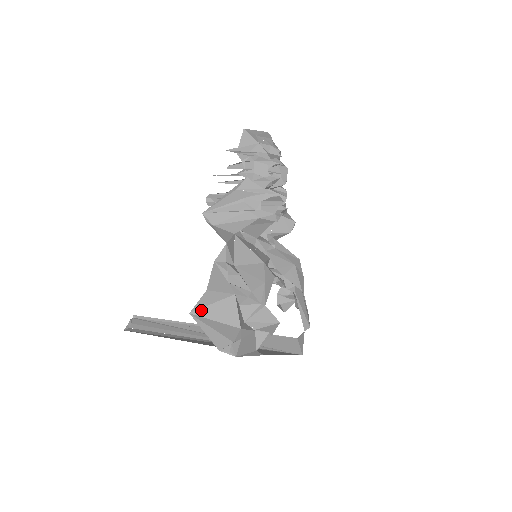
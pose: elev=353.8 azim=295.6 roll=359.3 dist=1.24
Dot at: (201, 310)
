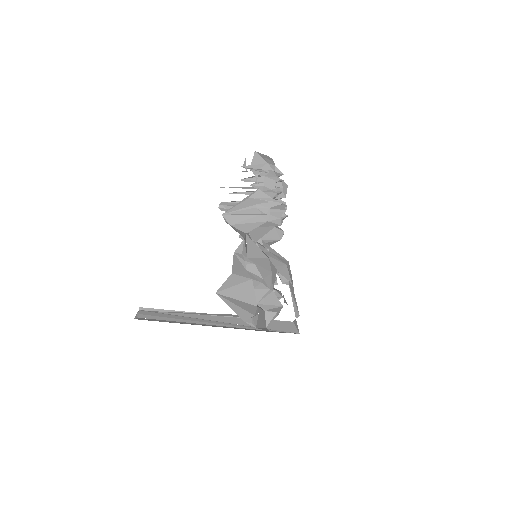
Dot at: (225, 291)
